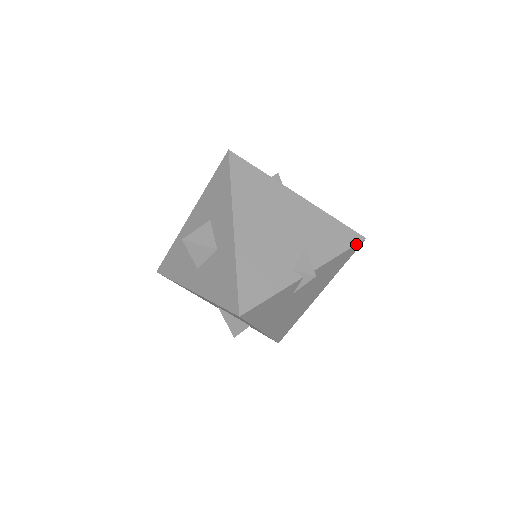
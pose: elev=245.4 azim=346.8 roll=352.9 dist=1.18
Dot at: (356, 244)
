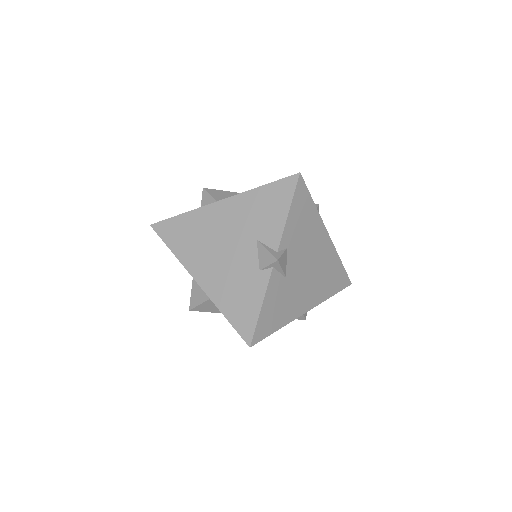
Dot at: (295, 188)
